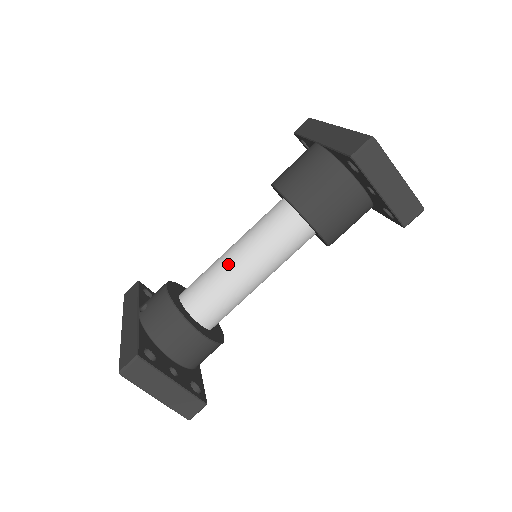
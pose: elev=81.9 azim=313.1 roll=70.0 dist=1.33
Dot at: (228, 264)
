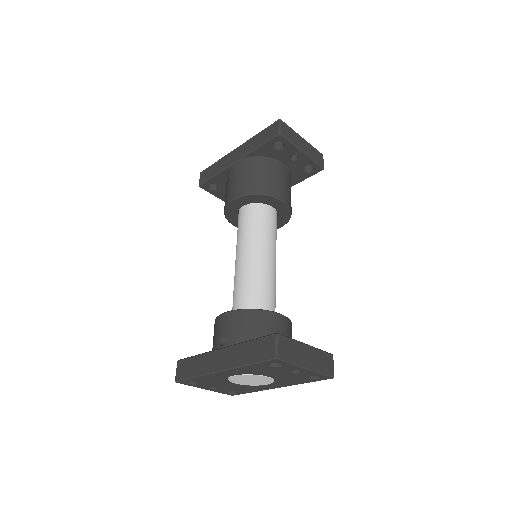
Dot at: (251, 264)
